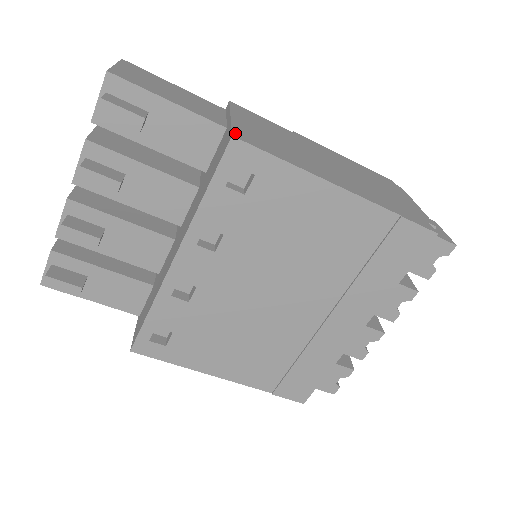
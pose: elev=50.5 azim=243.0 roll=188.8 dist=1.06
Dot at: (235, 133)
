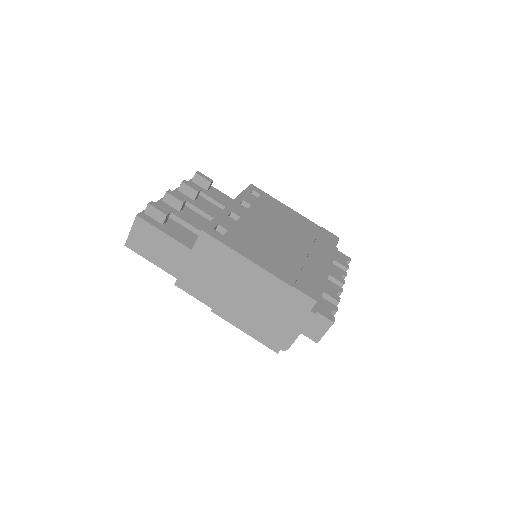
Dot at: occluded
